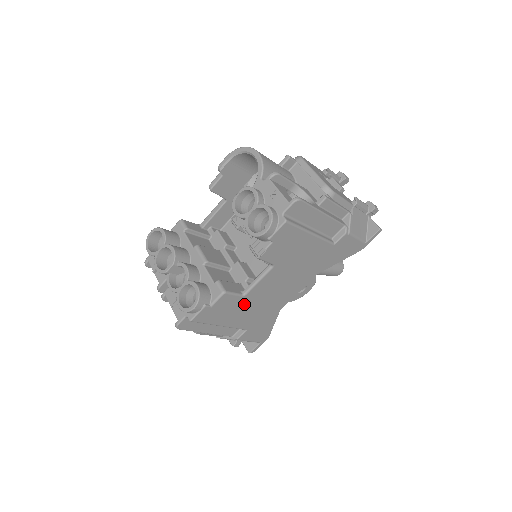
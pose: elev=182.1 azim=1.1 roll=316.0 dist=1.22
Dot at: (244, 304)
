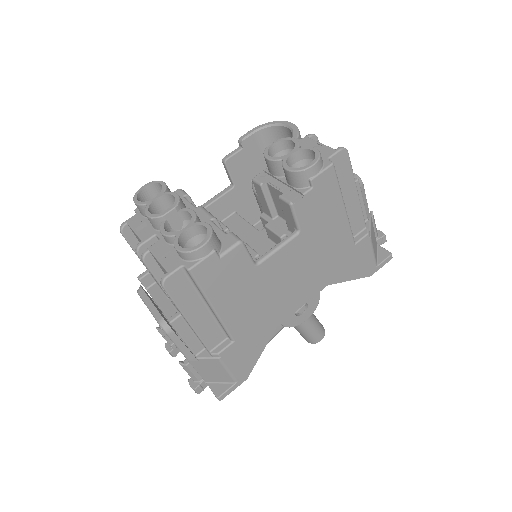
Dot at: (250, 283)
